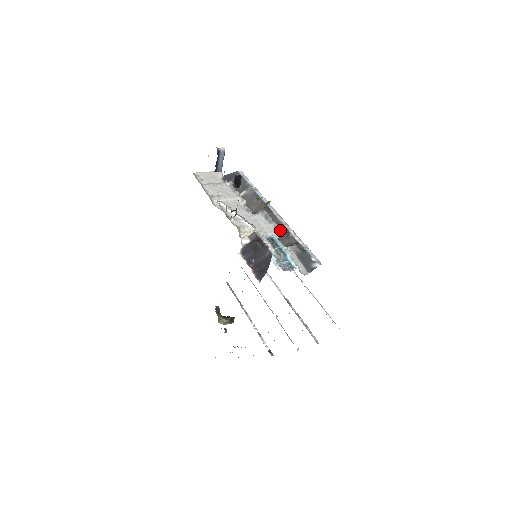
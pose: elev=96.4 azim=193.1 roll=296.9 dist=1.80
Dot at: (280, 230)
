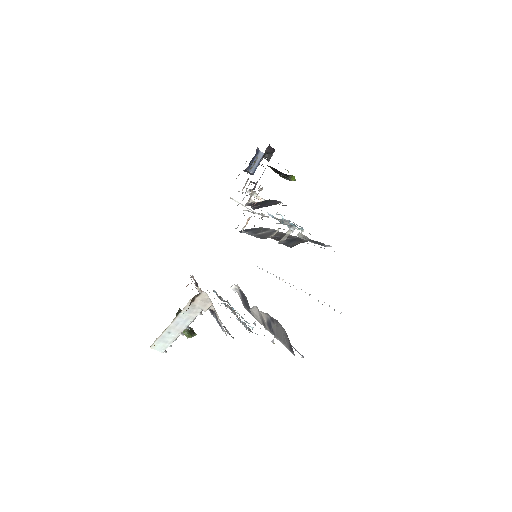
Dot at: (294, 238)
